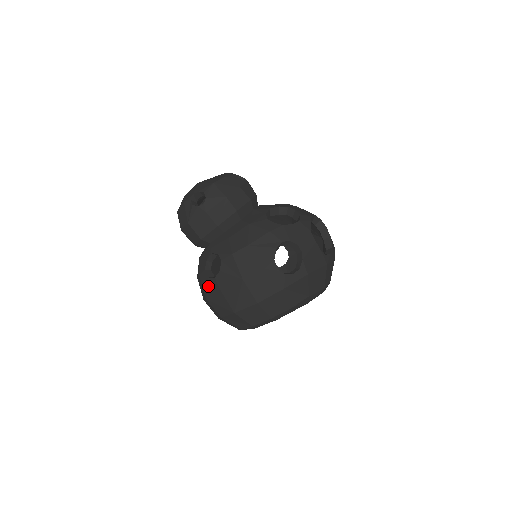
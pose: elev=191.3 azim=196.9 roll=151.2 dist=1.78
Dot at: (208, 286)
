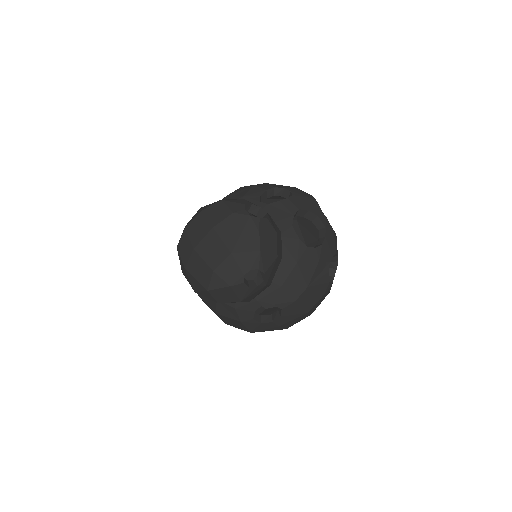
Dot at: (259, 327)
